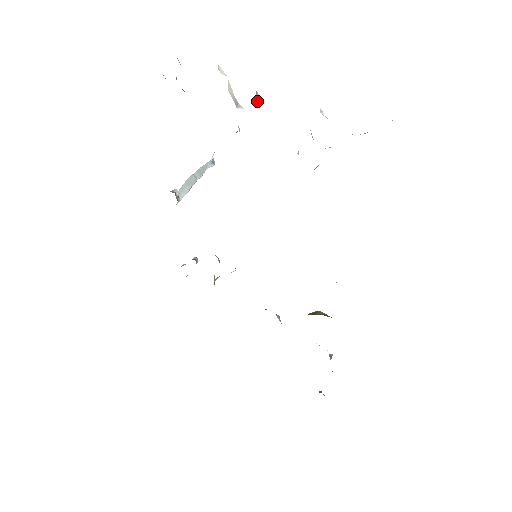
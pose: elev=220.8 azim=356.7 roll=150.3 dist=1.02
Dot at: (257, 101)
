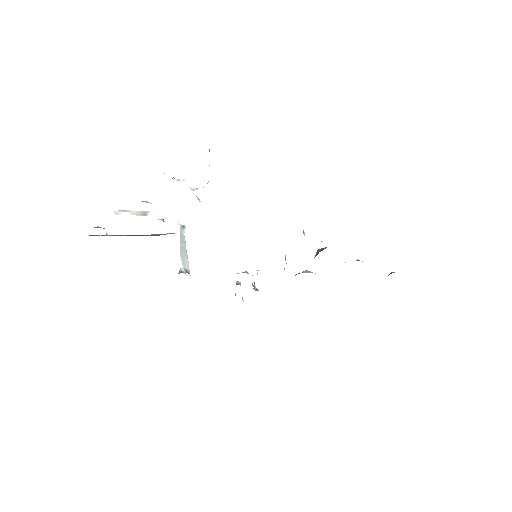
Dot at: (150, 203)
